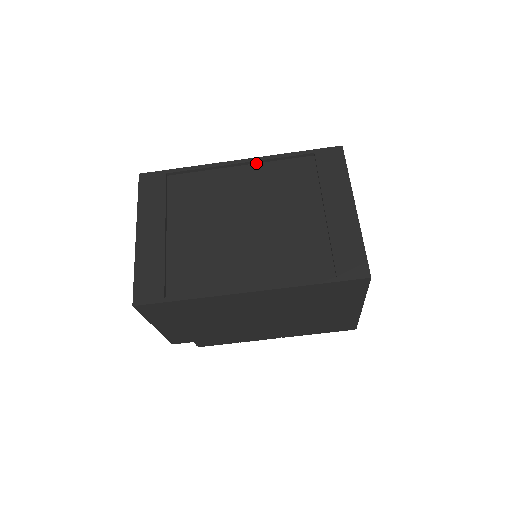
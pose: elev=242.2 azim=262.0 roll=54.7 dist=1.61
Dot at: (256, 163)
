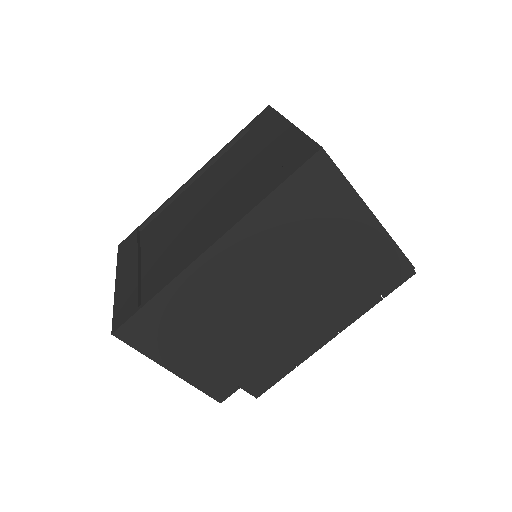
Dot at: (205, 171)
